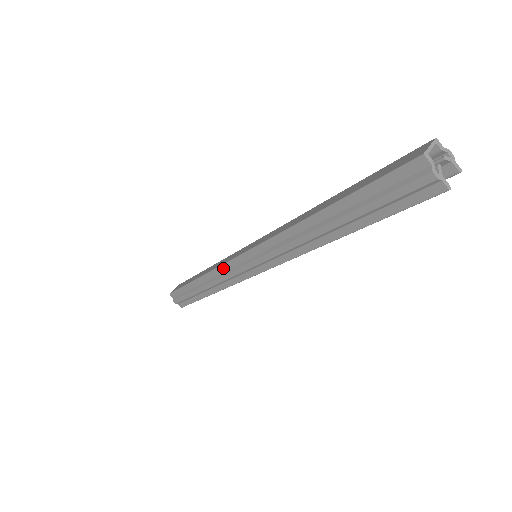
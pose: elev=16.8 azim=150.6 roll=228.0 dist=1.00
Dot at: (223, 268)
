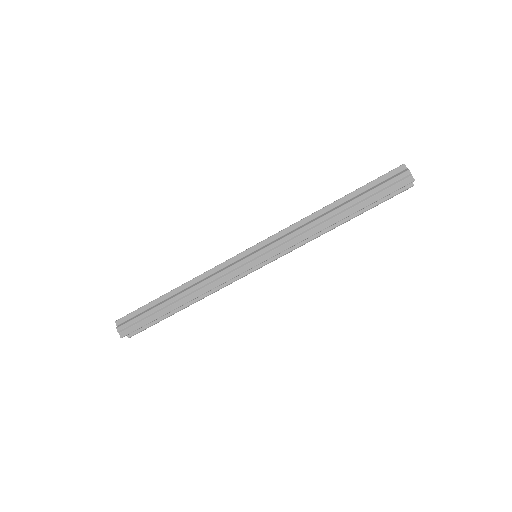
Dot at: (219, 267)
